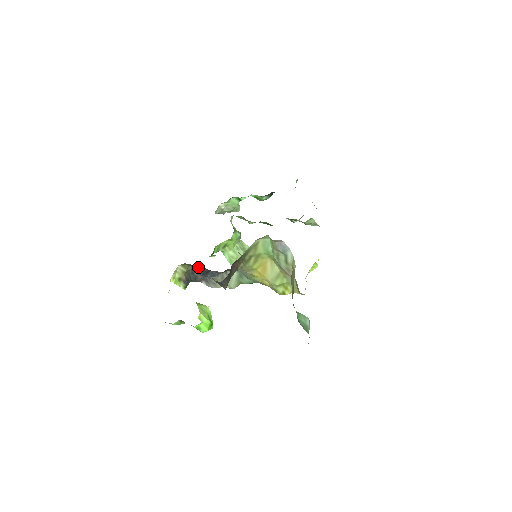
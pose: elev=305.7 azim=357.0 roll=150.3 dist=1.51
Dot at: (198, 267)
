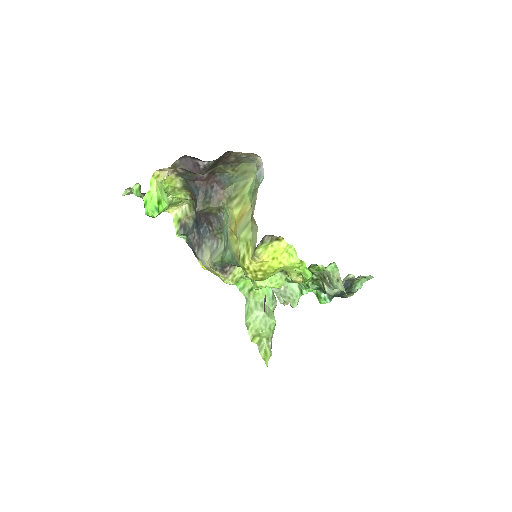
Dot at: occluded
